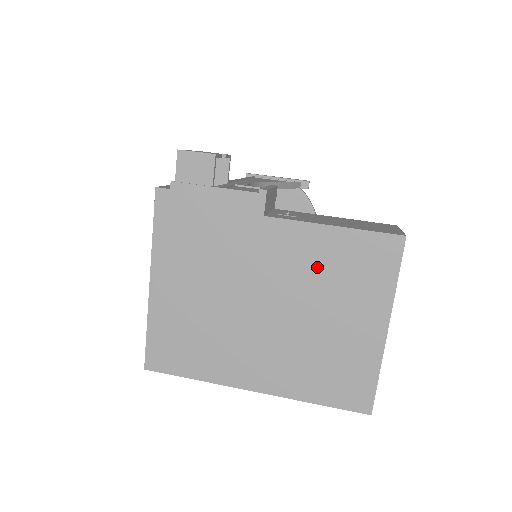
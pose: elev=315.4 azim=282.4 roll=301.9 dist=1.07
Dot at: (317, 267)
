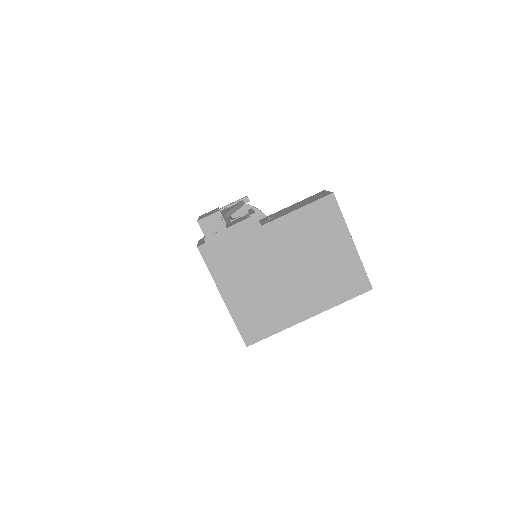
Dot at: (302, 234)
